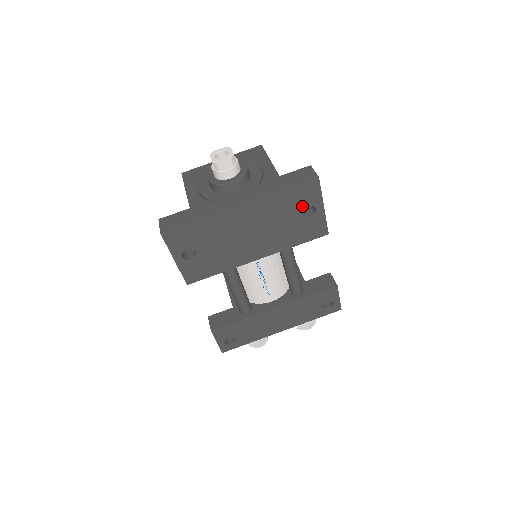
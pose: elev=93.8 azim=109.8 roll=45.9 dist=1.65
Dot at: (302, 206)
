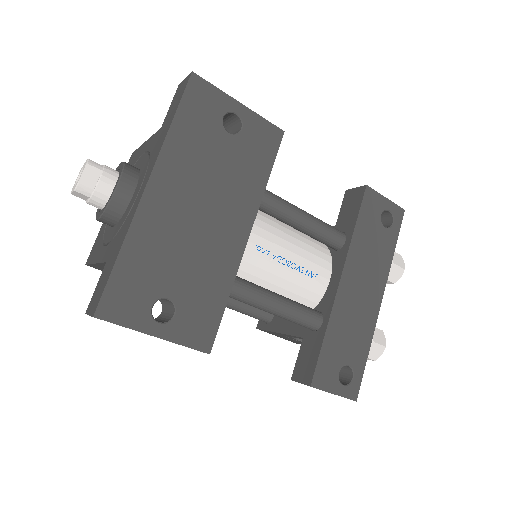
Dot at: (216, 123)
